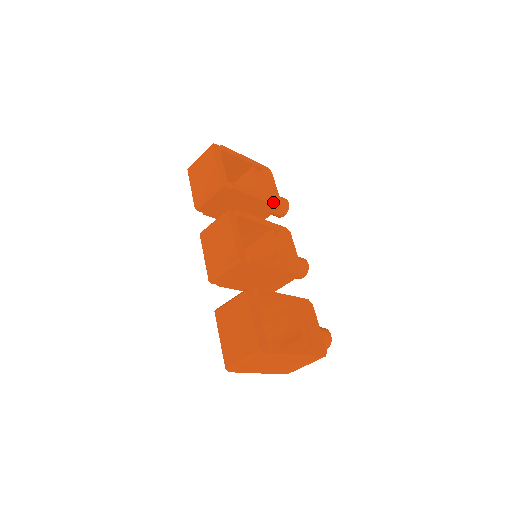
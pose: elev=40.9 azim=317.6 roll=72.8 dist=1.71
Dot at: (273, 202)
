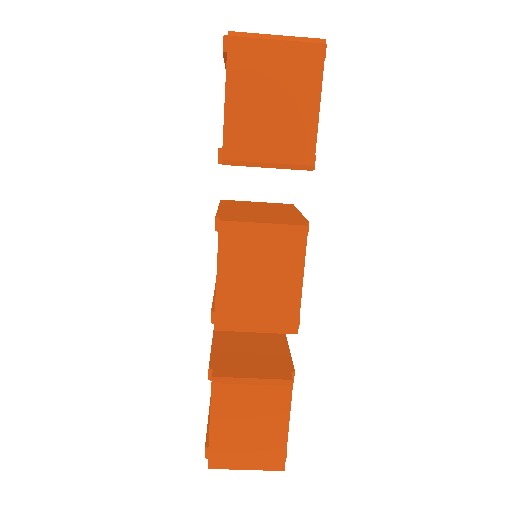
Dot at: occluded
